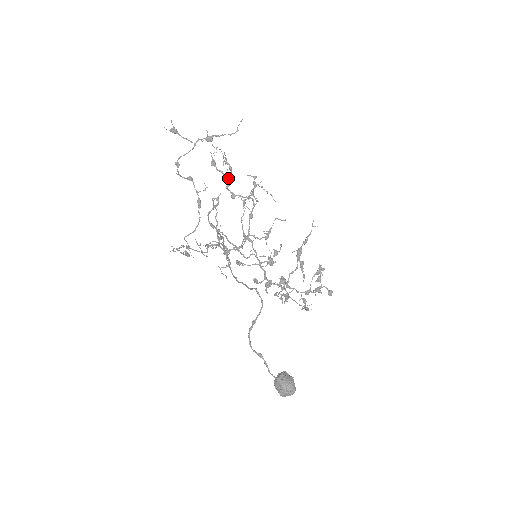
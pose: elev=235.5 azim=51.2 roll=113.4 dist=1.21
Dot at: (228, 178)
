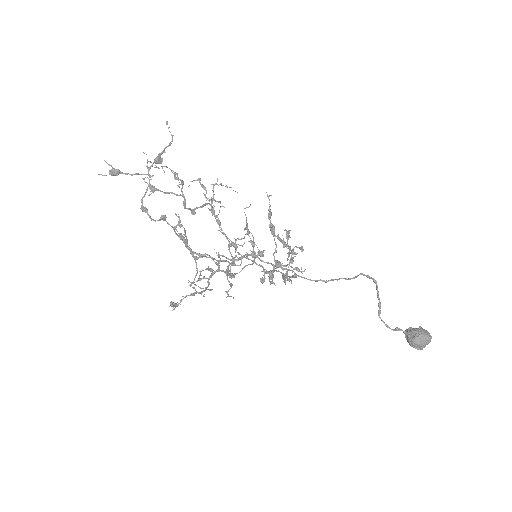
Dot at: (182, 195)
